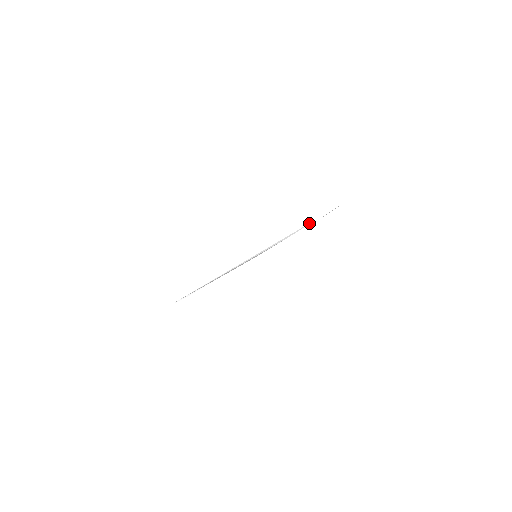
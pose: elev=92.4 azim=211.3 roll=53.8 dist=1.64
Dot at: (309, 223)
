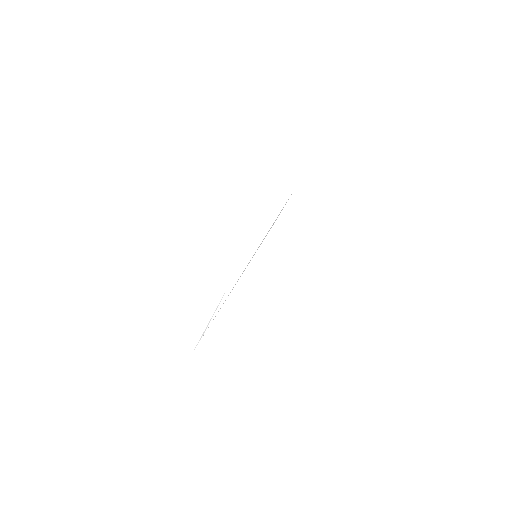
Dot at: occluded
